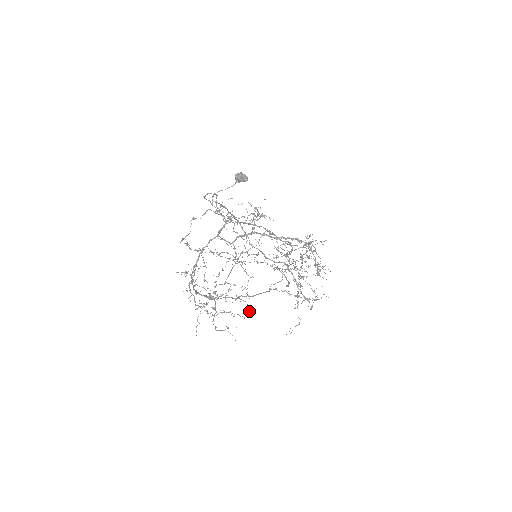
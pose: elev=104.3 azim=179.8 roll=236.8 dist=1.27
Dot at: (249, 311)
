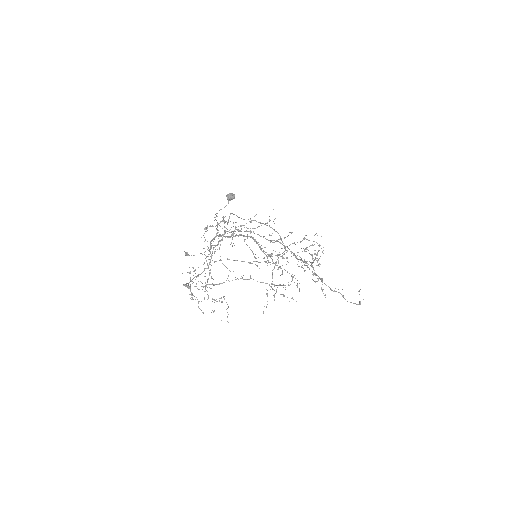
Dot at: occluded
